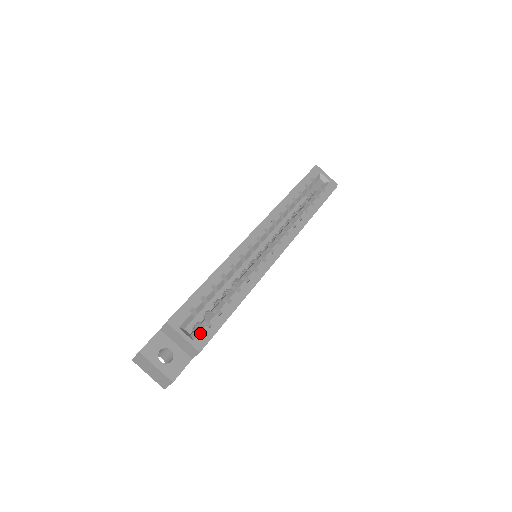
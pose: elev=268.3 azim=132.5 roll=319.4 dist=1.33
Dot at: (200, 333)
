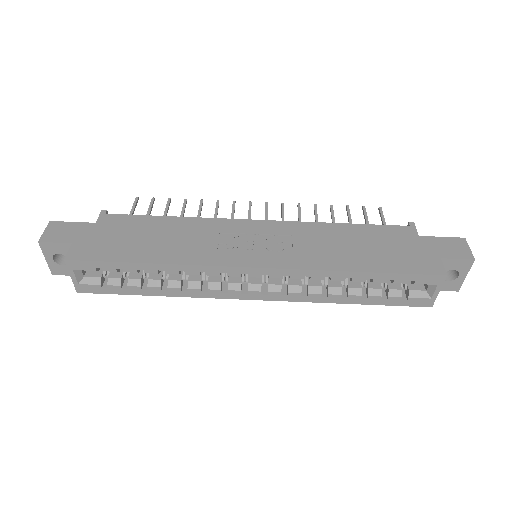
Dot at: (90, 285)
